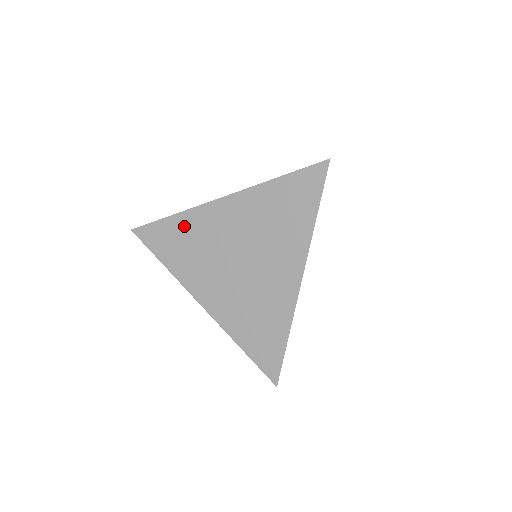
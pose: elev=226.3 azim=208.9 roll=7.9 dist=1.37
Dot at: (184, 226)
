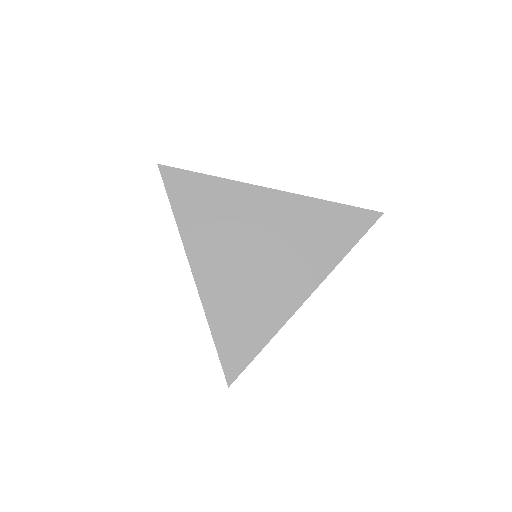
Dot at: (218, 192)
